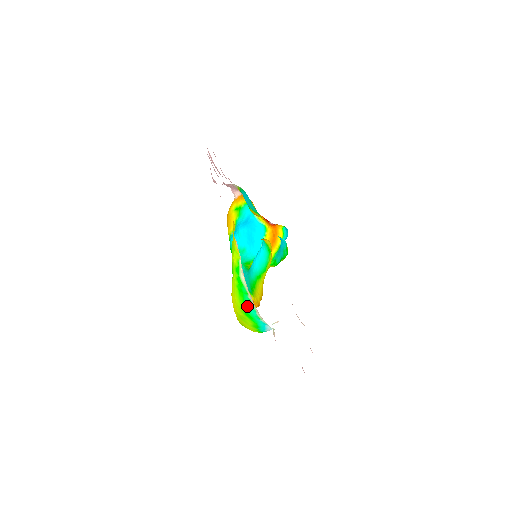
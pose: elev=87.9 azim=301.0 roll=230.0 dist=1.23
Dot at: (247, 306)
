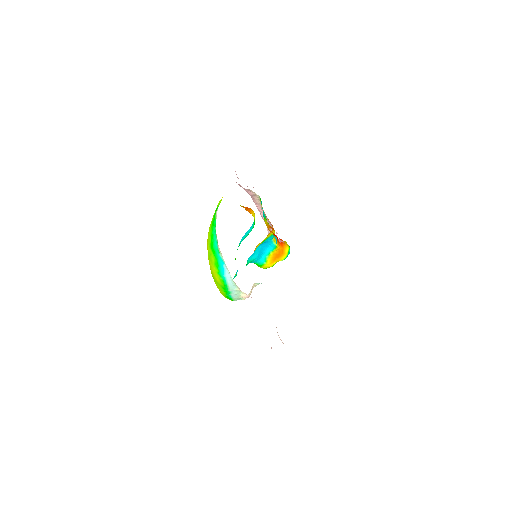
Dot at: (213, 238)
